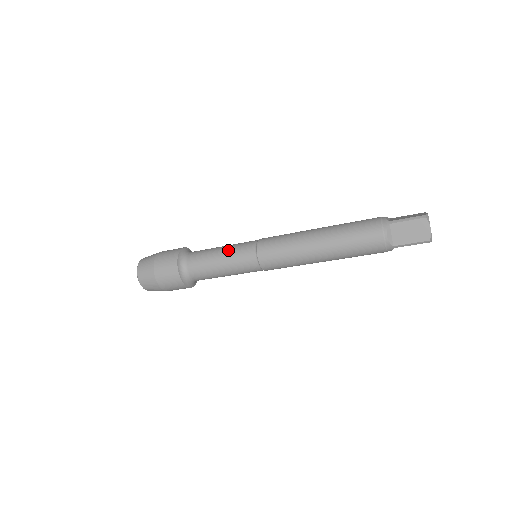
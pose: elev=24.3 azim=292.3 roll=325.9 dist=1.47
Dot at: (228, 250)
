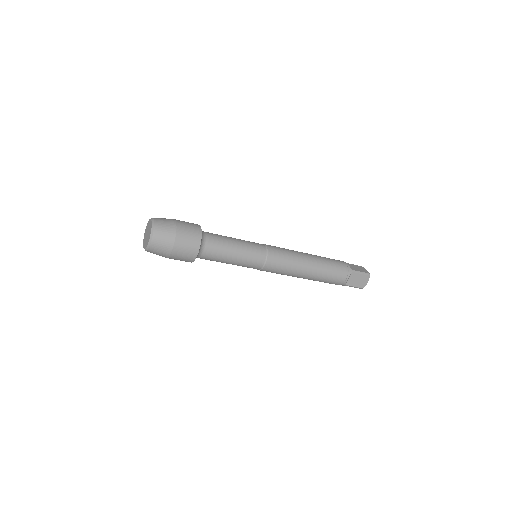
Dot at: (244, 247)
